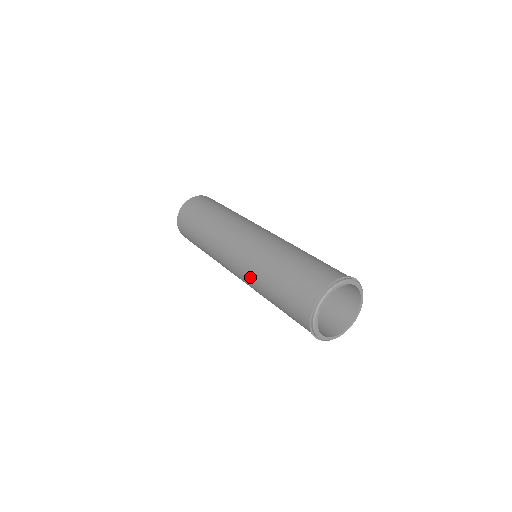
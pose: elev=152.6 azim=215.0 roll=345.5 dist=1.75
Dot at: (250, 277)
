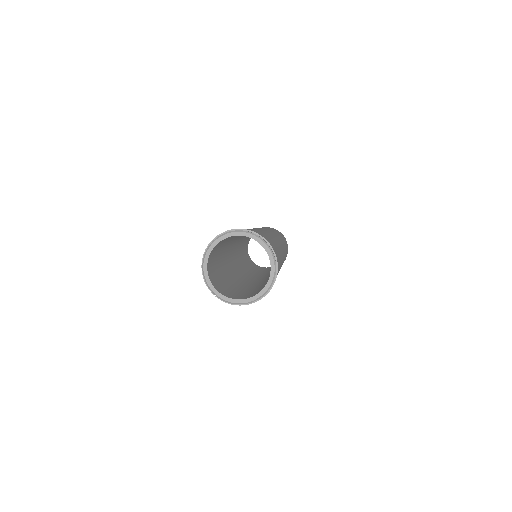
Dot at: occluded
